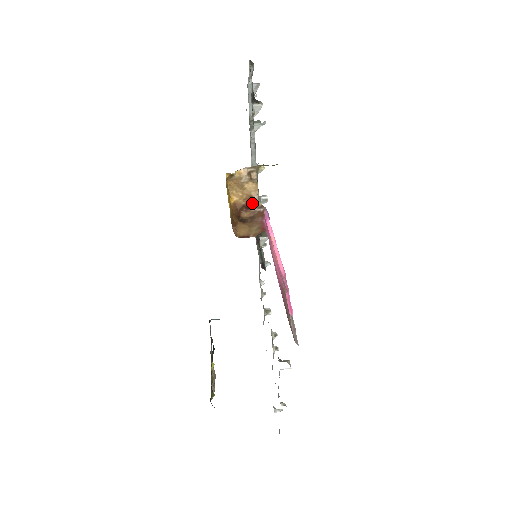
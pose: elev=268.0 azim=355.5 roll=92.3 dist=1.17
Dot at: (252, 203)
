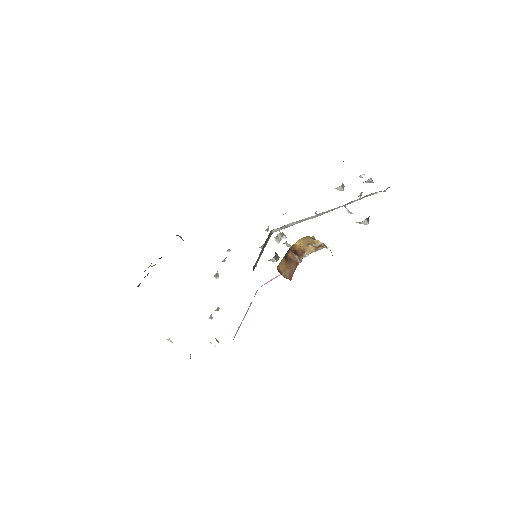
Dot at: (300, 253)
